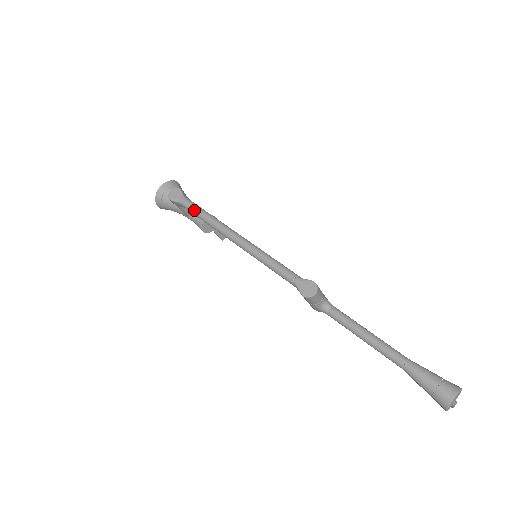
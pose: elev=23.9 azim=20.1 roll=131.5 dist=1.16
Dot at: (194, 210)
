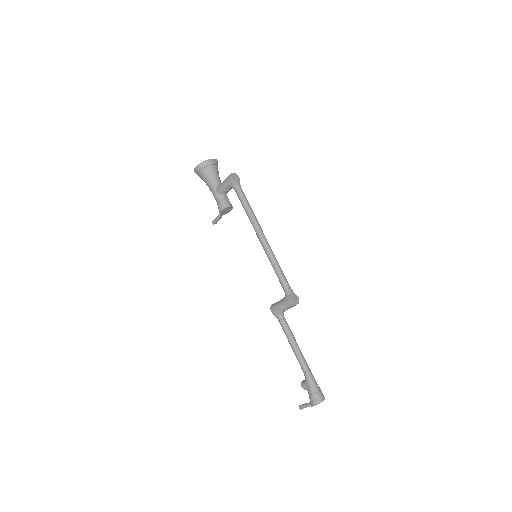
Dot at: (245, 199)
